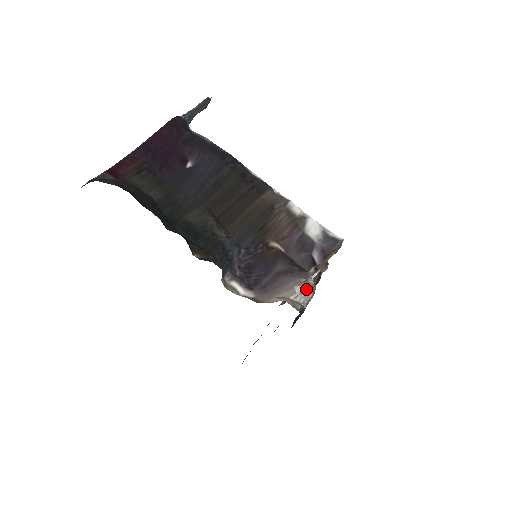
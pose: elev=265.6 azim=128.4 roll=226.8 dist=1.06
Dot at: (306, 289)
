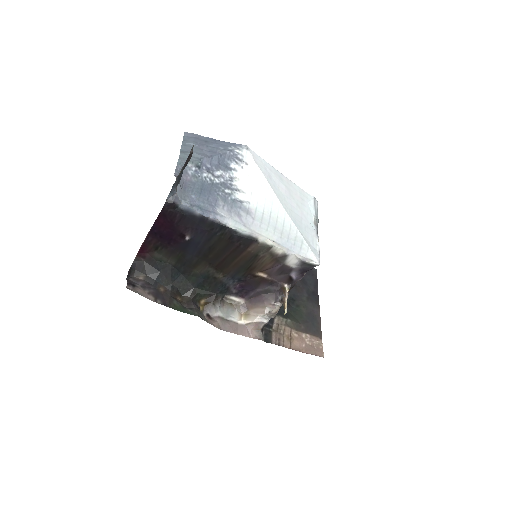
Dot at: (270, 314)
